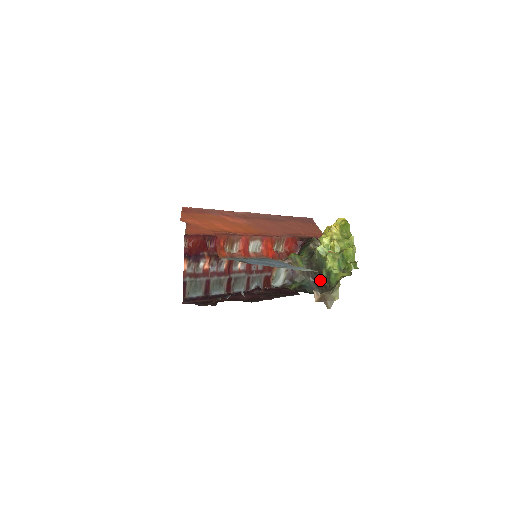
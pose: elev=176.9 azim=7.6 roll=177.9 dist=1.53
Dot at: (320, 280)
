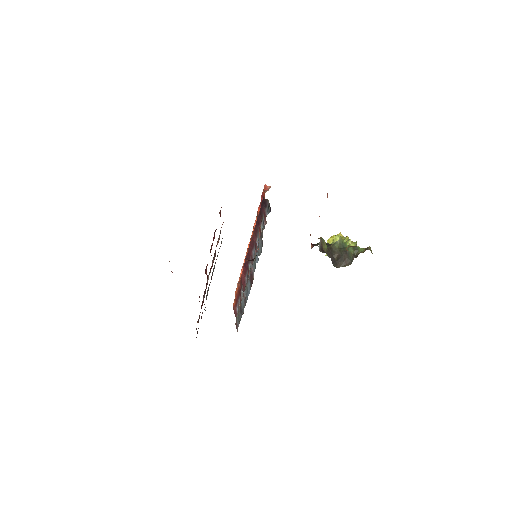
Dot at: (340, 258)
